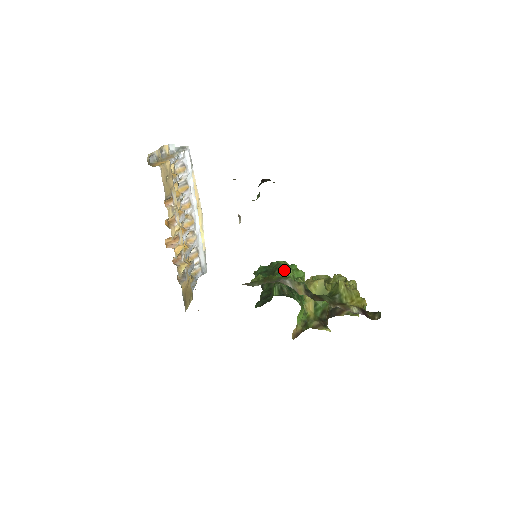
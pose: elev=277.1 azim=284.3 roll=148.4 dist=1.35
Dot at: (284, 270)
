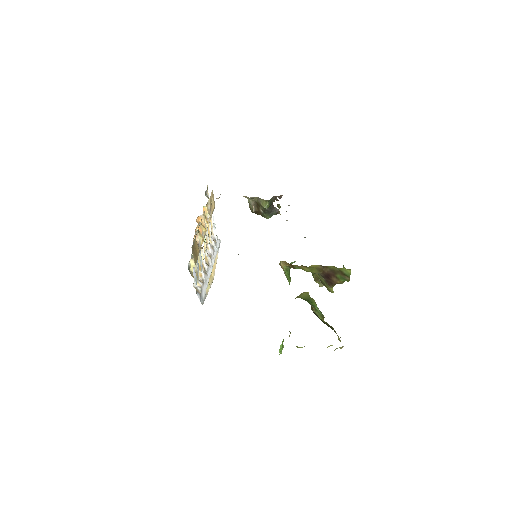
Dot at: occluded
